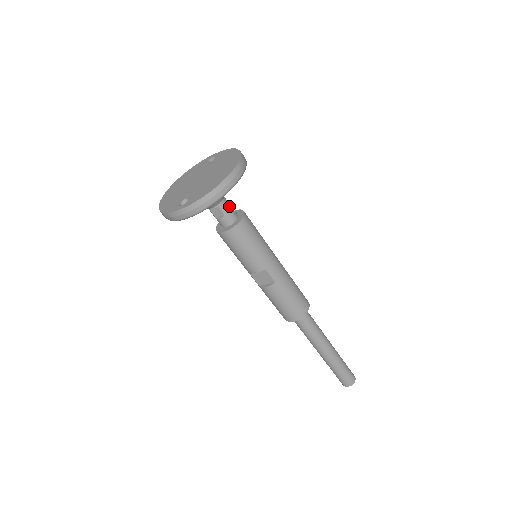
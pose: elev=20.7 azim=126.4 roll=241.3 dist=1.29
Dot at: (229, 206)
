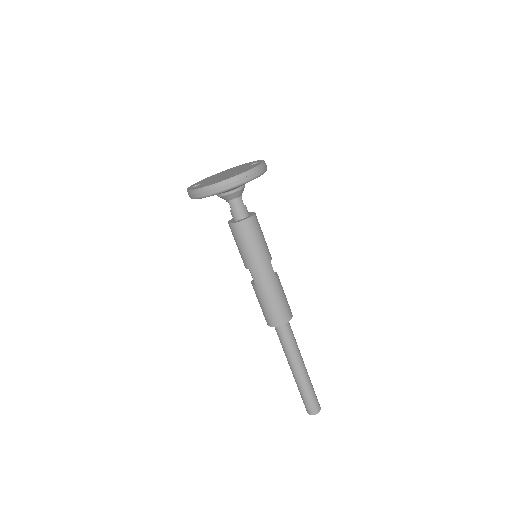
Dot at: (239, 206)
